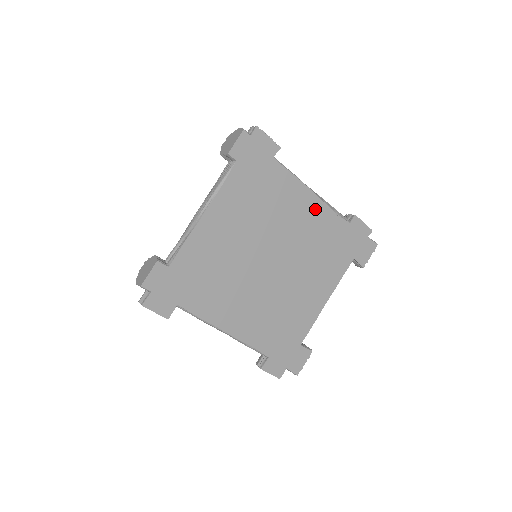
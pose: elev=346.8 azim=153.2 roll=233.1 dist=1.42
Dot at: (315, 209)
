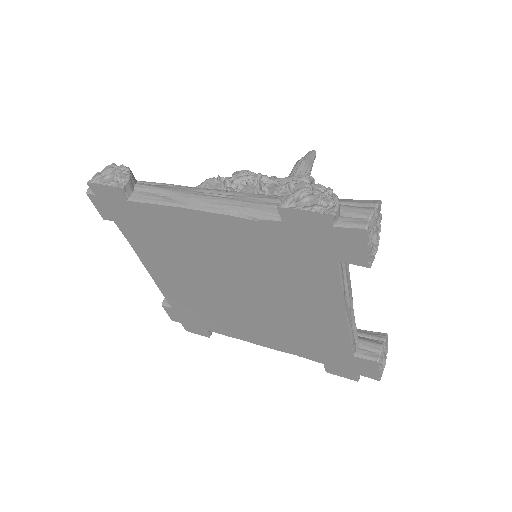
Dot at: (219, 226)
